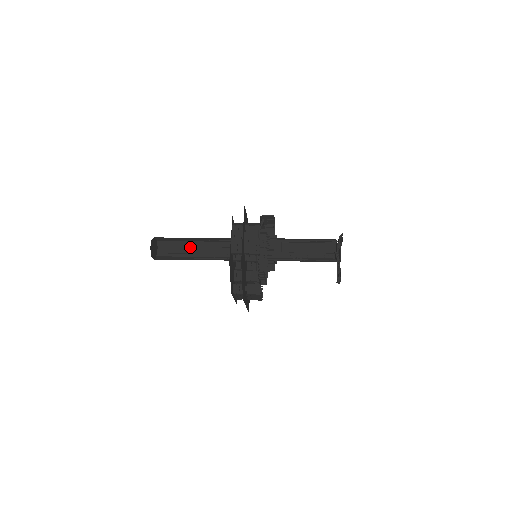
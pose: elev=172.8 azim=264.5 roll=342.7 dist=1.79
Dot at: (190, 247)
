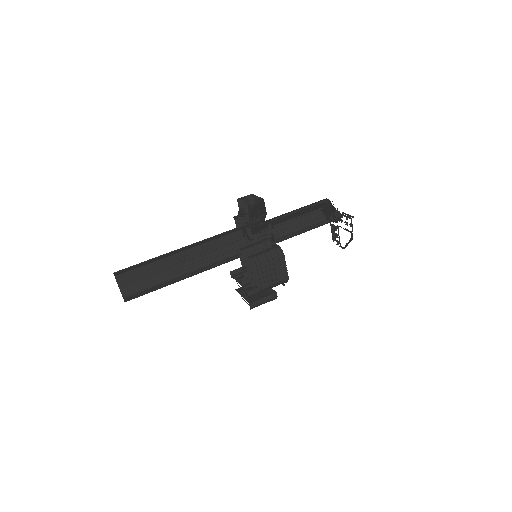
Dot at: (158, 260)
